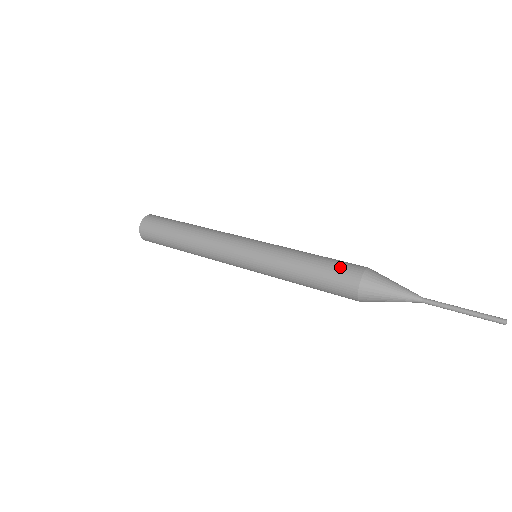
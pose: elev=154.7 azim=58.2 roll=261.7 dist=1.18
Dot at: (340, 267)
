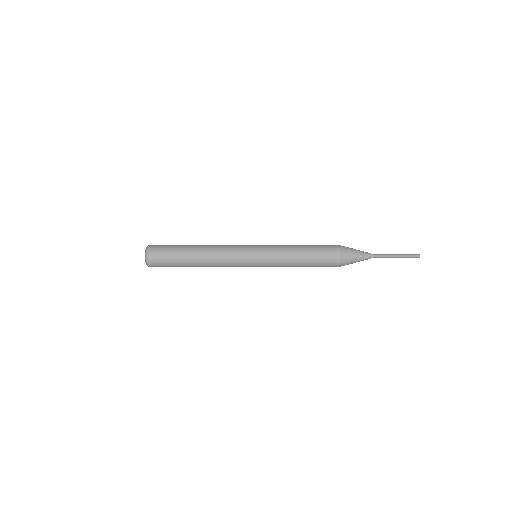
Dot at: (324, 250)
